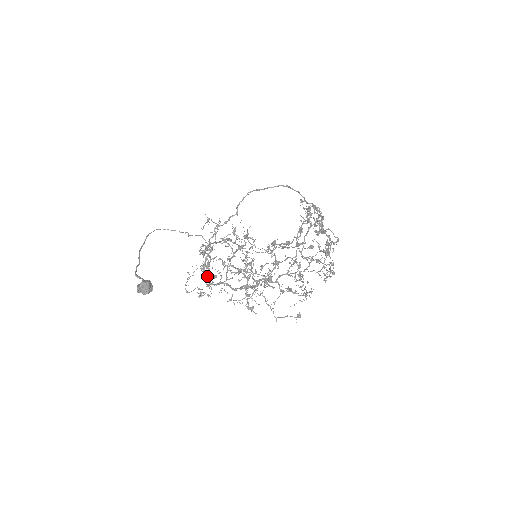
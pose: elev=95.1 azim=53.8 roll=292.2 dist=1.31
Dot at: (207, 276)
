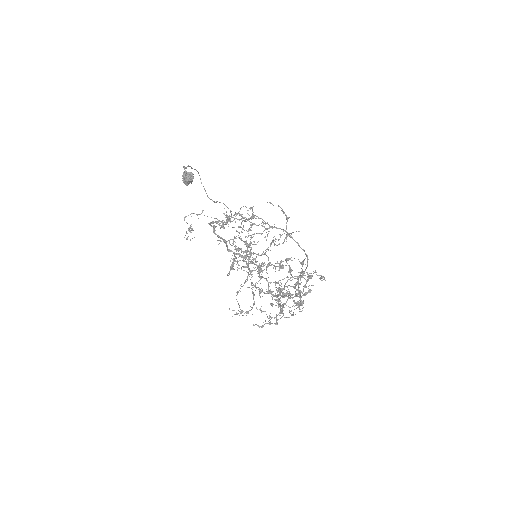
Dot at: occluded
